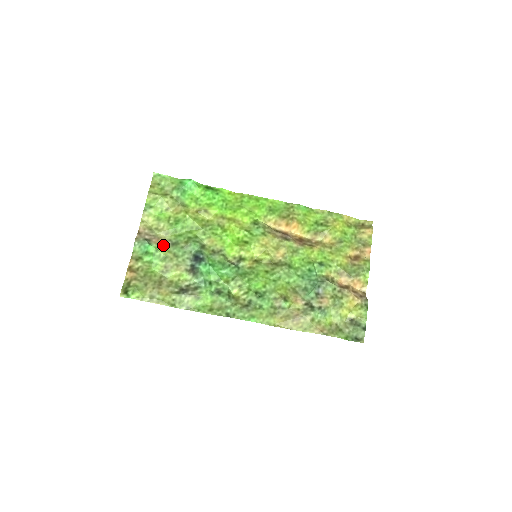
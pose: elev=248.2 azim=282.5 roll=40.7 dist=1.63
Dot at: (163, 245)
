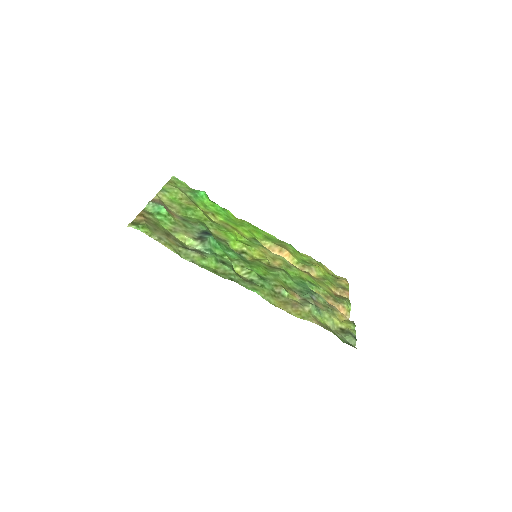
Dot at: (174, 216)
